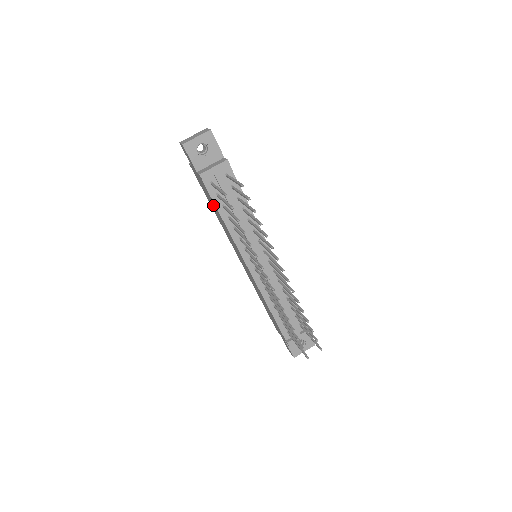
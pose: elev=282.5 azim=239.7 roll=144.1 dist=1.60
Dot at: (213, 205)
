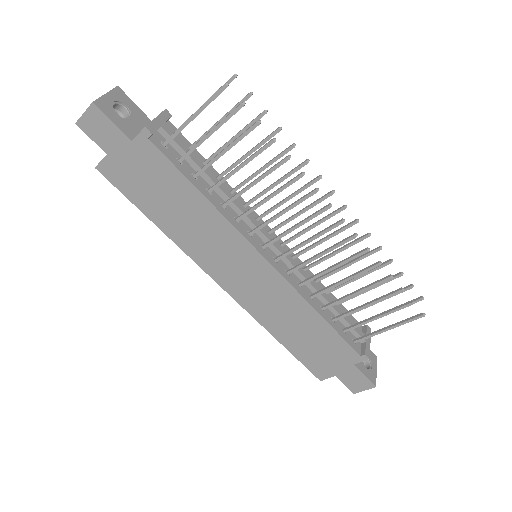
Dot at: (171, 195)
